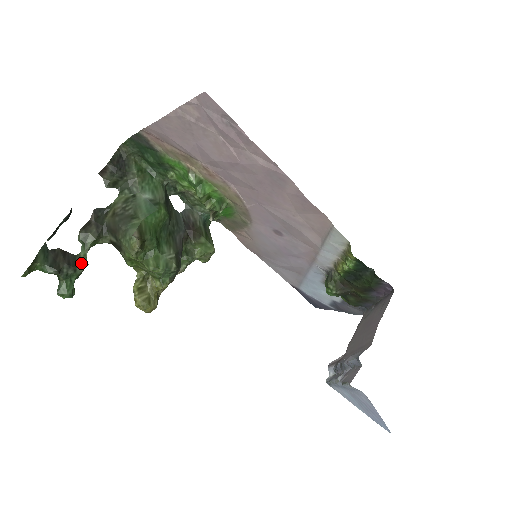
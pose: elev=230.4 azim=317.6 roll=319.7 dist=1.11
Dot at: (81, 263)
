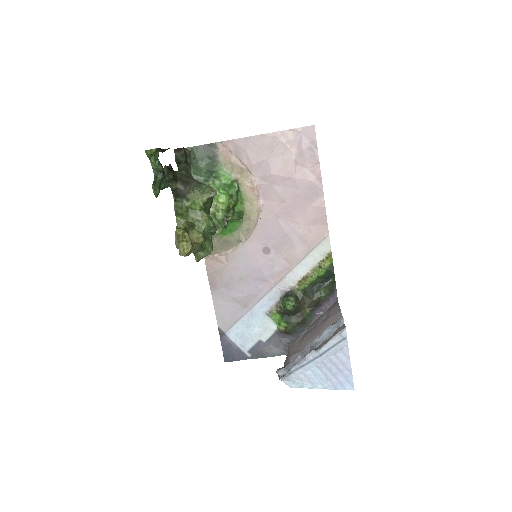
Dot at: (168, 182)
